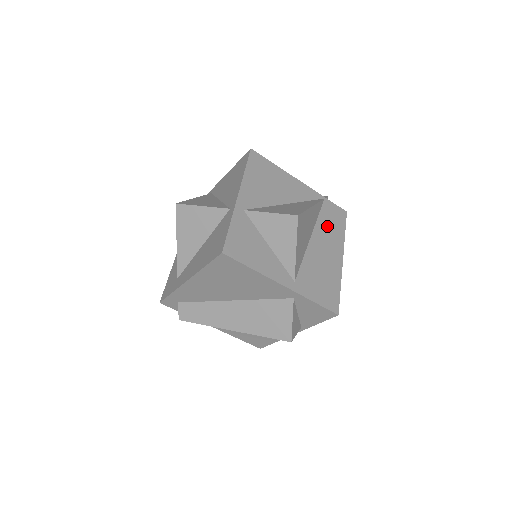
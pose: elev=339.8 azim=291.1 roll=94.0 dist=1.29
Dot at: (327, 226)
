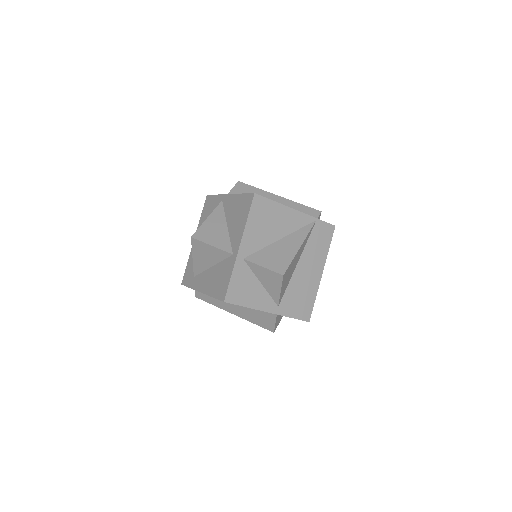
Dot at: (314, 247)
